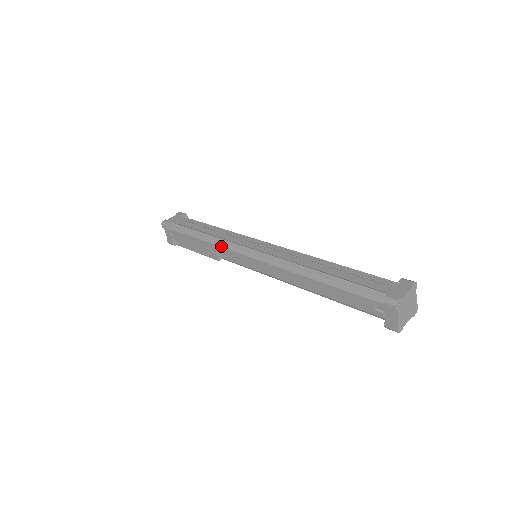
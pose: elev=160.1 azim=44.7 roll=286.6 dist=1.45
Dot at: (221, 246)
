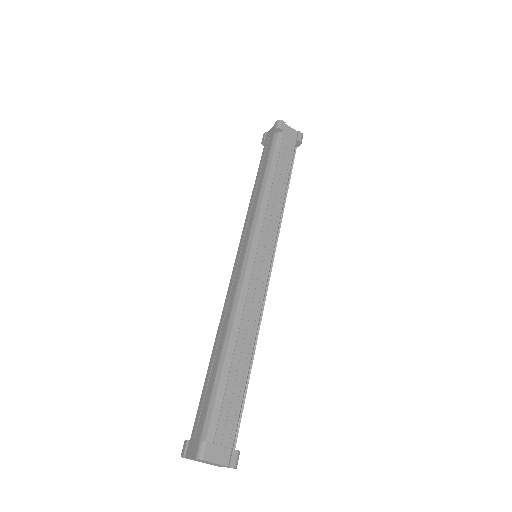
Dot at: occluded
